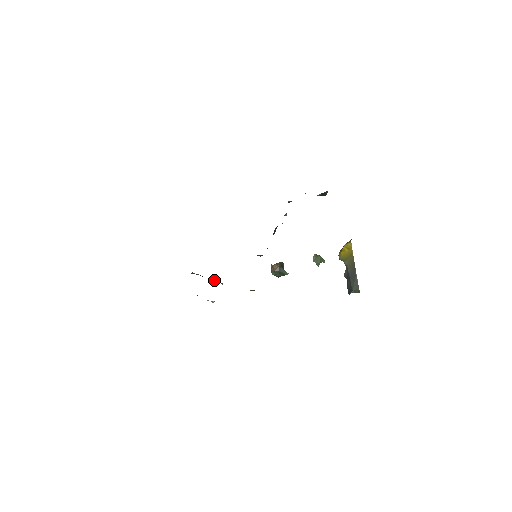
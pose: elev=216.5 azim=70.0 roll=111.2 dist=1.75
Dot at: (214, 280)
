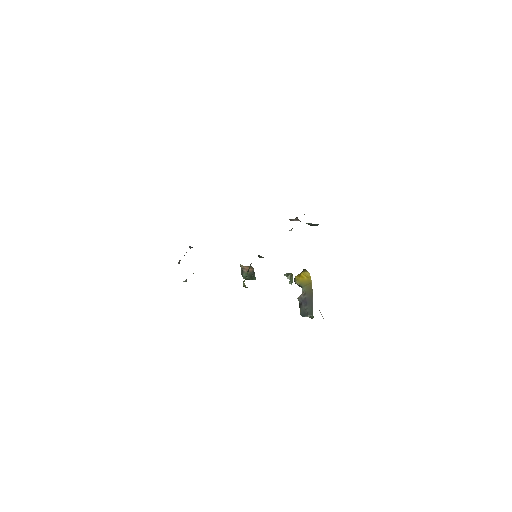
Dot at: occluded
